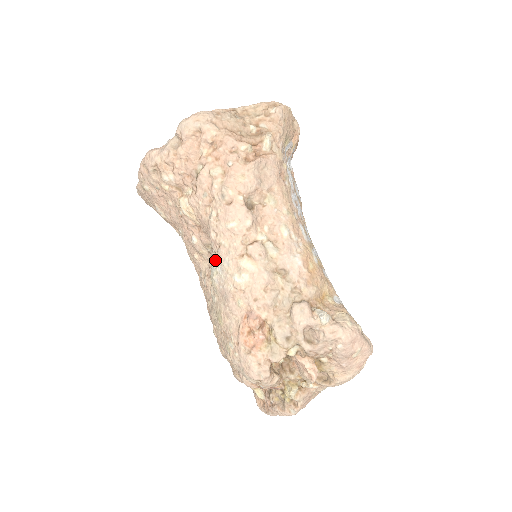
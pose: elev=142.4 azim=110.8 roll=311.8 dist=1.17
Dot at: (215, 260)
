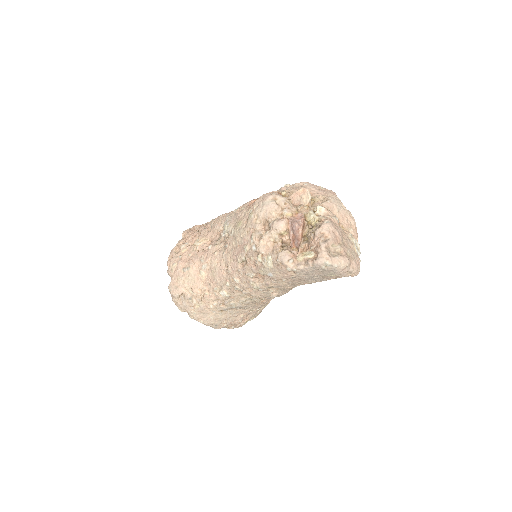
Dot at: occluded
